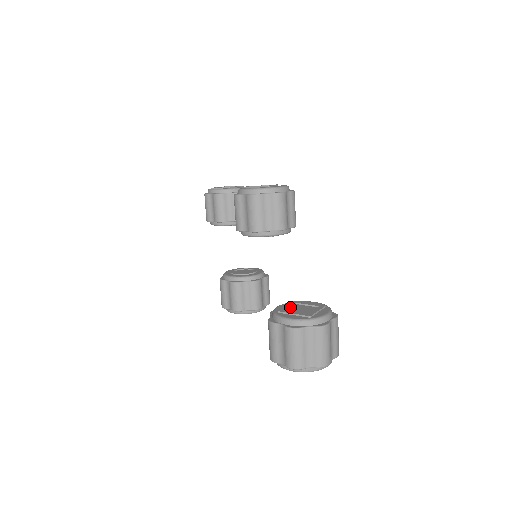
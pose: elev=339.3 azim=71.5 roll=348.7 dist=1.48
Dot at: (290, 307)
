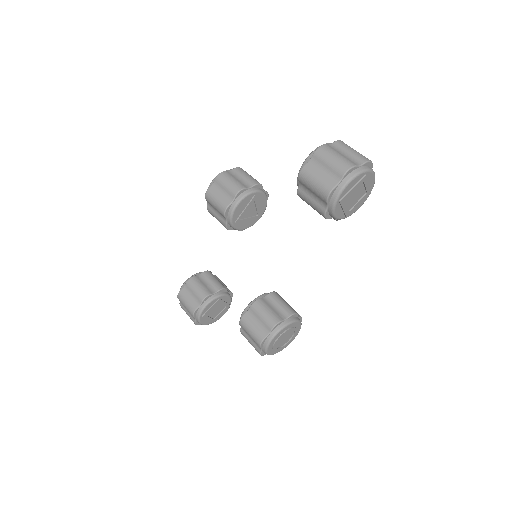
Dot at: occluded
